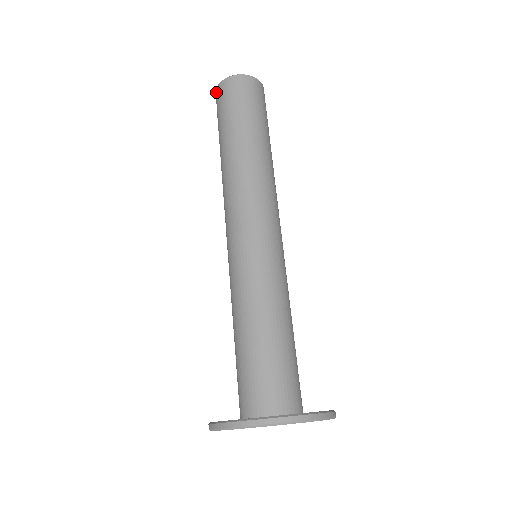
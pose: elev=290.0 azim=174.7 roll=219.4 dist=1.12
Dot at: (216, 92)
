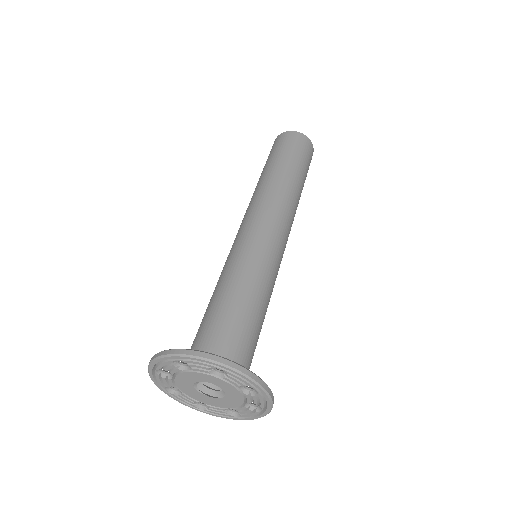
Dot at: (288, 133)
